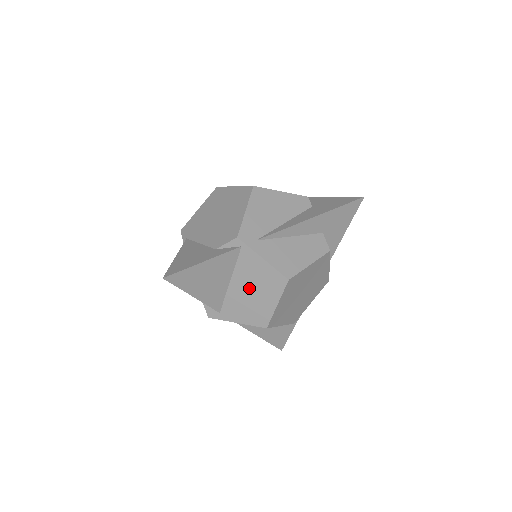
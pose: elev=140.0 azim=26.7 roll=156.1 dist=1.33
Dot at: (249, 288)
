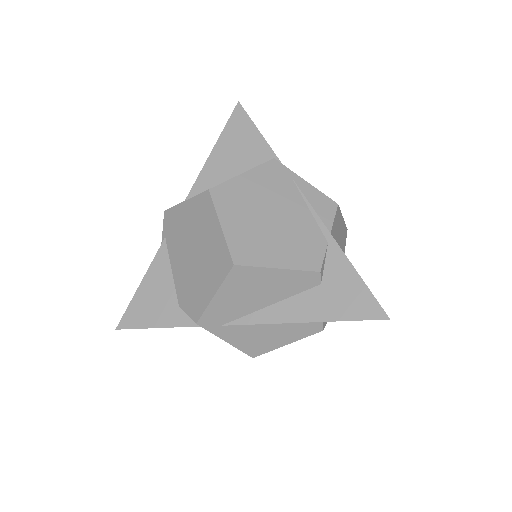
Dot at: occluded
